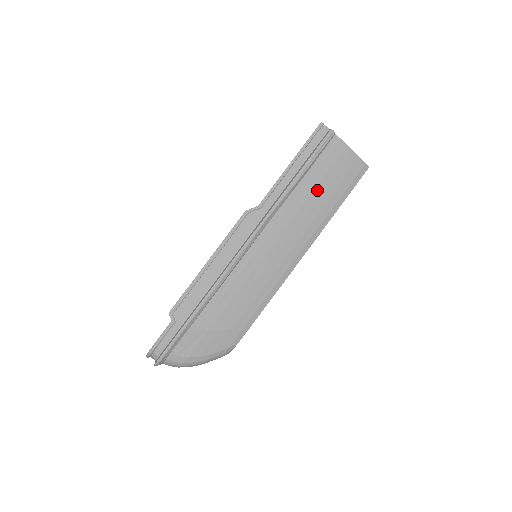
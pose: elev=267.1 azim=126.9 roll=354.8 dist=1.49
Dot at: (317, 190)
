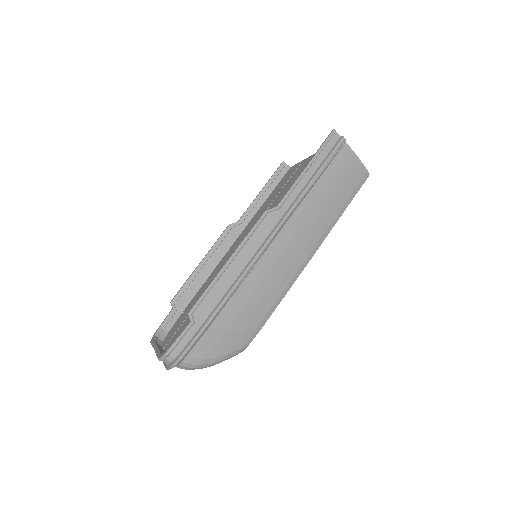
Dot at: (328, 194)
